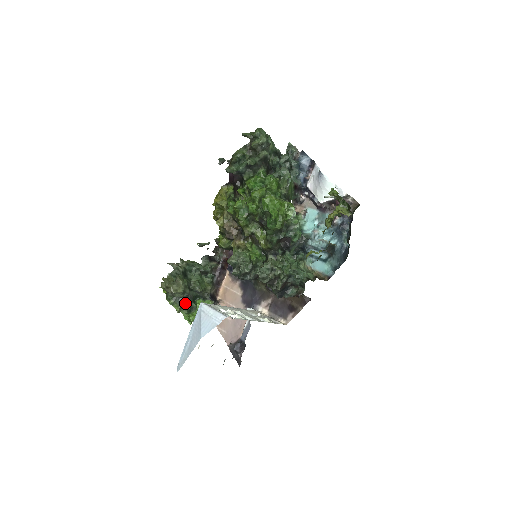
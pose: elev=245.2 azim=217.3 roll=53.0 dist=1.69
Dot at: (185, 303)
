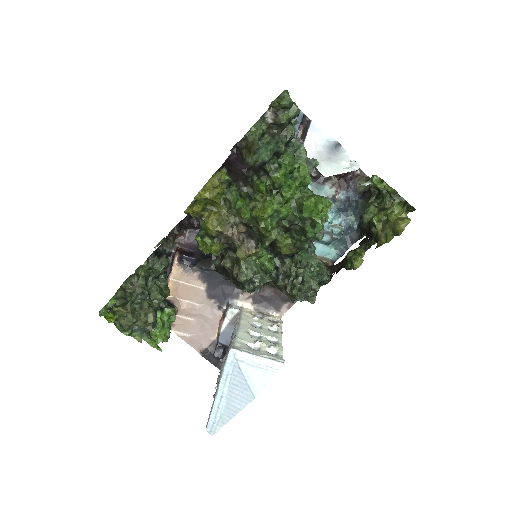
Dot at: (151, 329)
